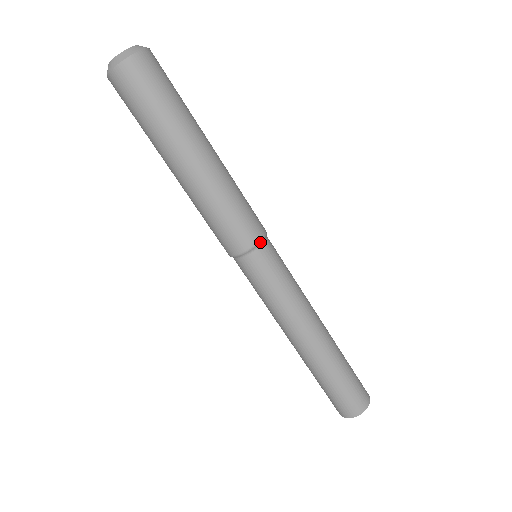
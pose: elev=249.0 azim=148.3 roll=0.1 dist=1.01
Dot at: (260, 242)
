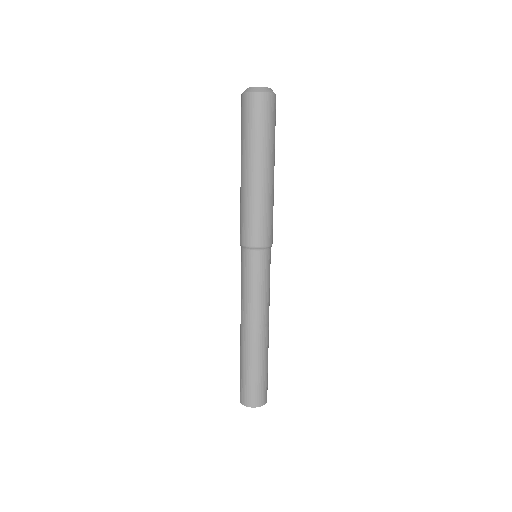
Dot at: (268, 247)
